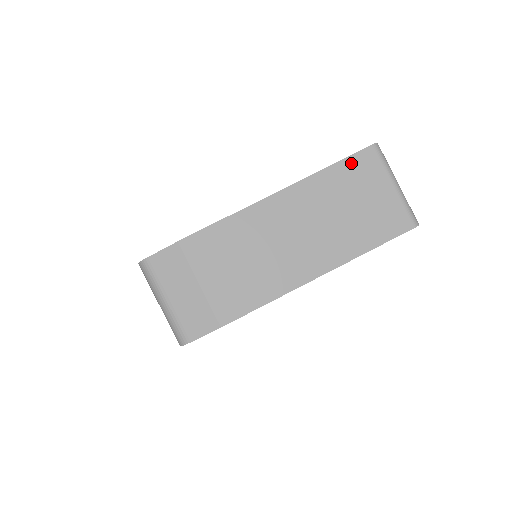
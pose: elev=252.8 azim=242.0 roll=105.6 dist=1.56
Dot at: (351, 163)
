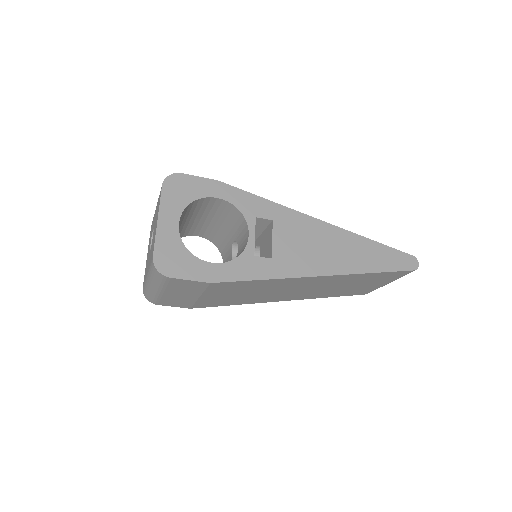
Dot at: (388, 274)
